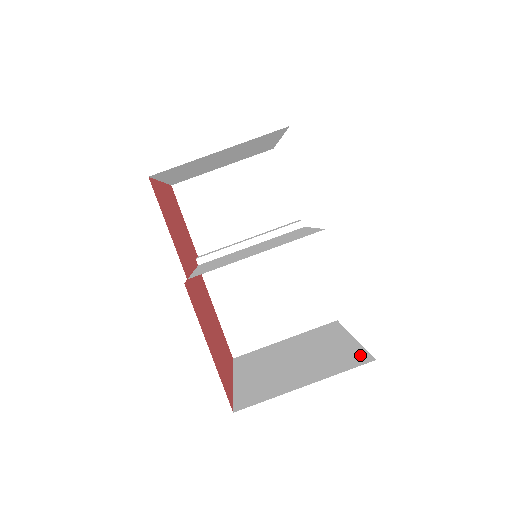
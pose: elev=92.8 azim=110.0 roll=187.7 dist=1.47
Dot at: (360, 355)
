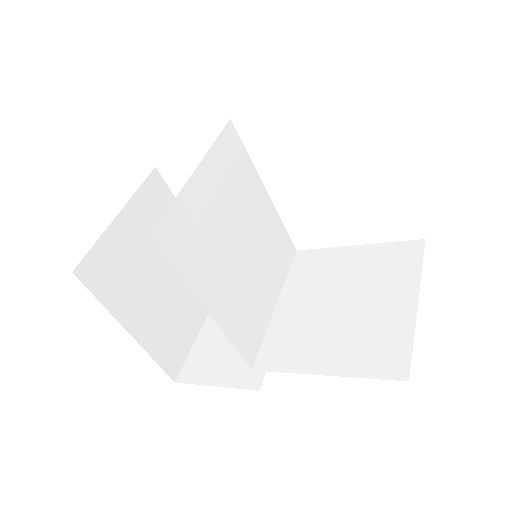
Dot at: occluded
